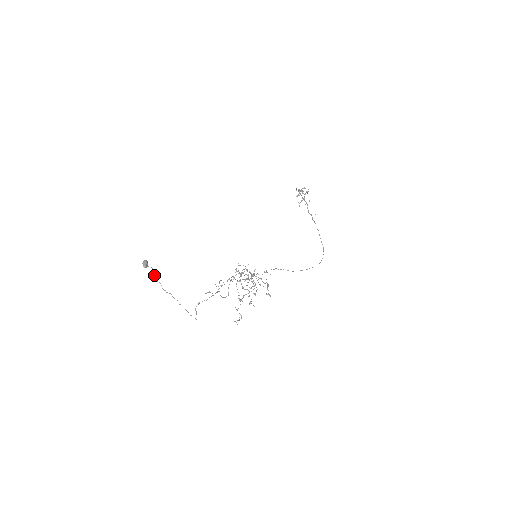
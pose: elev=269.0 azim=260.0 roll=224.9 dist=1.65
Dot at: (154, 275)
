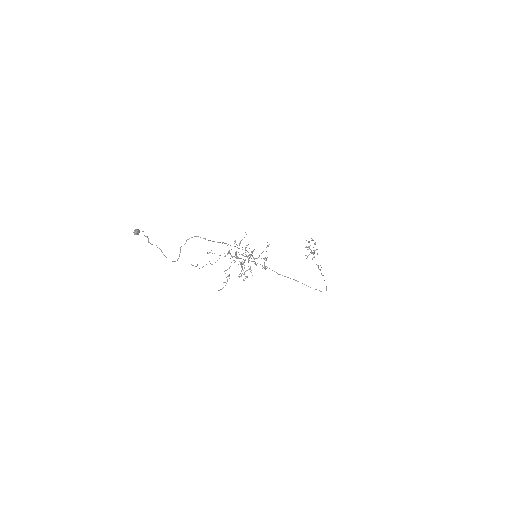
Dot at: occluded
